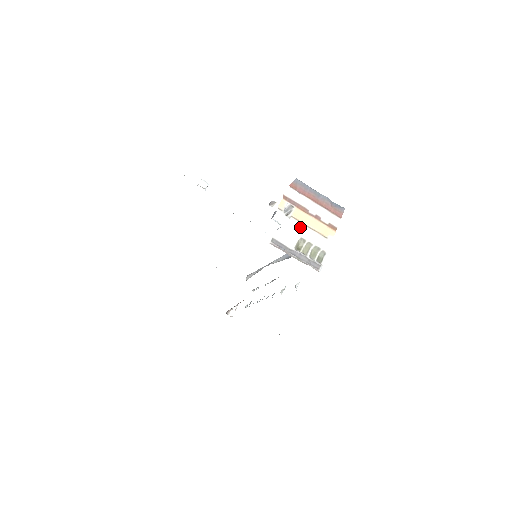
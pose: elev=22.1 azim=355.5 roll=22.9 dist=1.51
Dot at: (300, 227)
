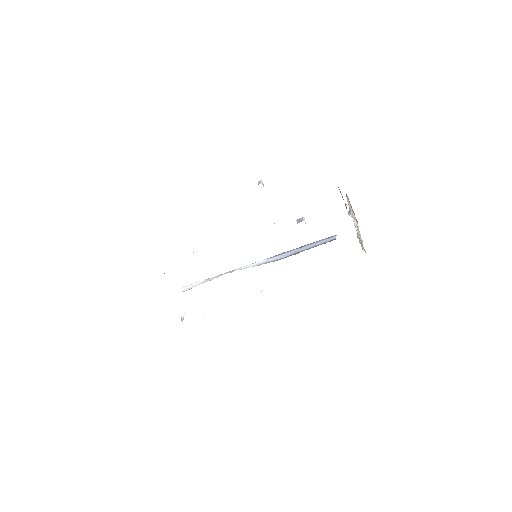
Dot at: occluded
